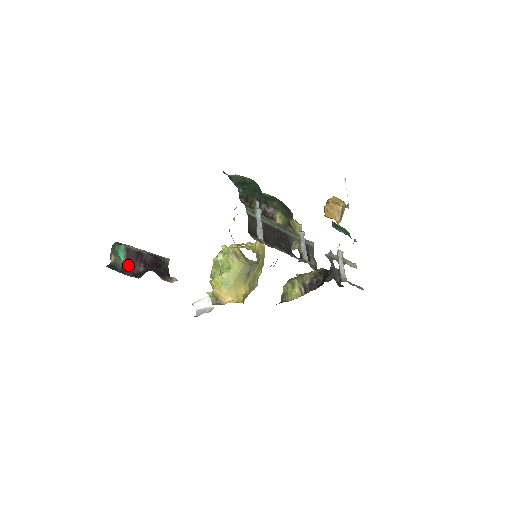
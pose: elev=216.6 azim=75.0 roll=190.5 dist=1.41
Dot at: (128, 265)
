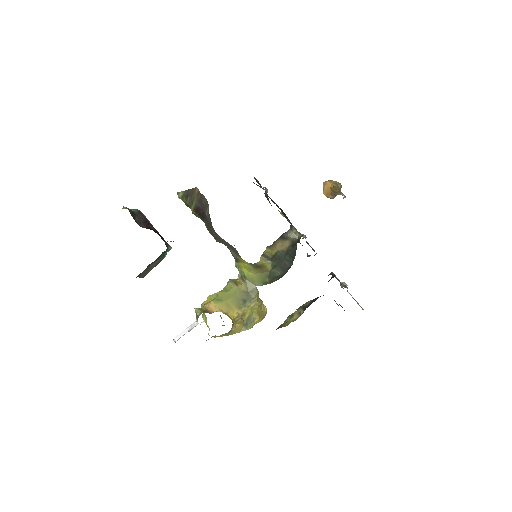
Dot at: (135, 217)
